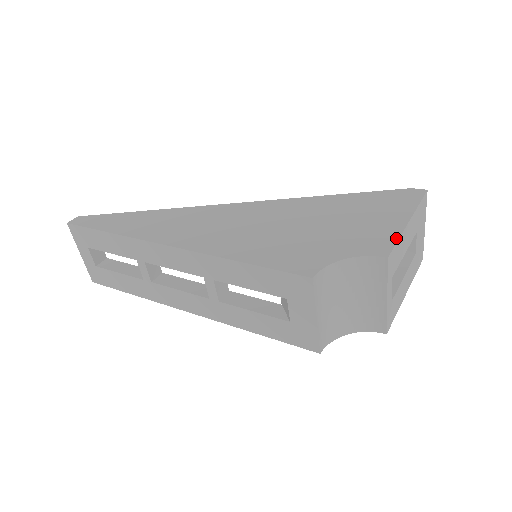
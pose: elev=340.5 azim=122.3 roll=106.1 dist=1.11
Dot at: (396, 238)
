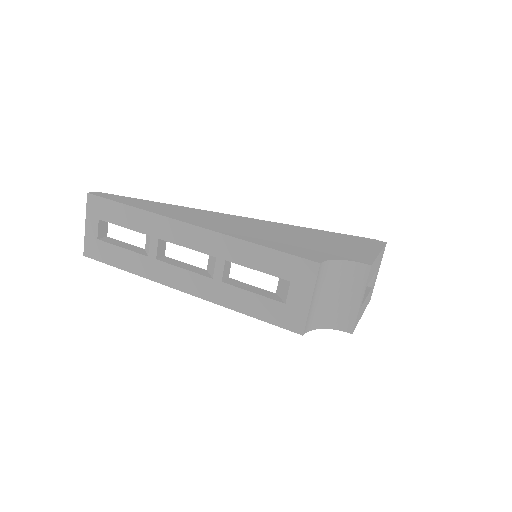
Dot at: (374, 258)
